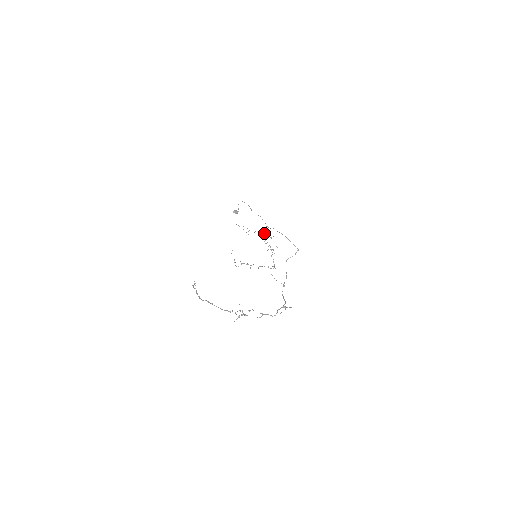
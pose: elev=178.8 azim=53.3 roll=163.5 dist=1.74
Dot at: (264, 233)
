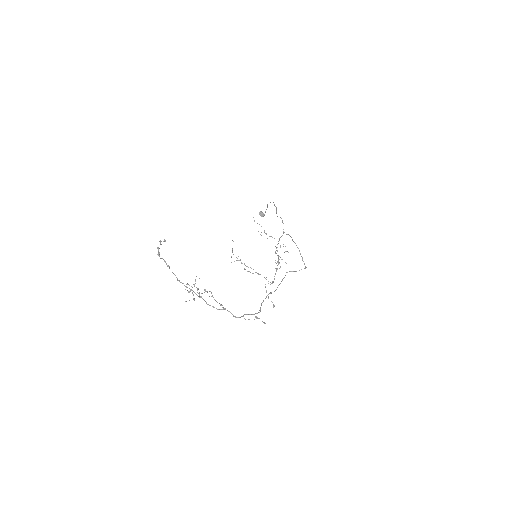
Dot at: occluded
